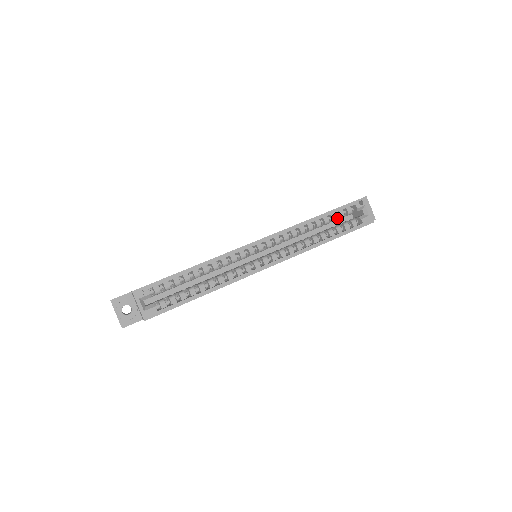
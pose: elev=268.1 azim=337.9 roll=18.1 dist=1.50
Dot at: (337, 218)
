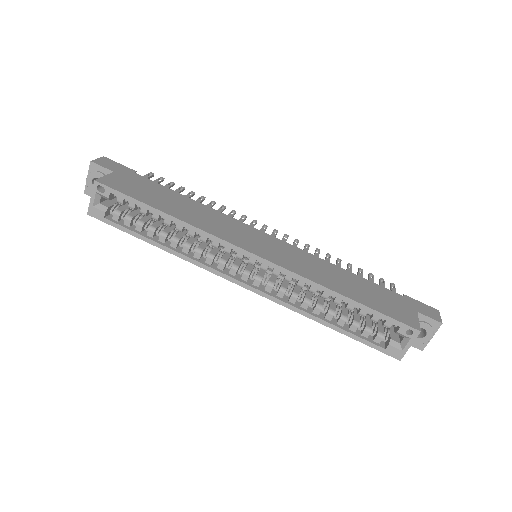
Dot at: (369, 314)
